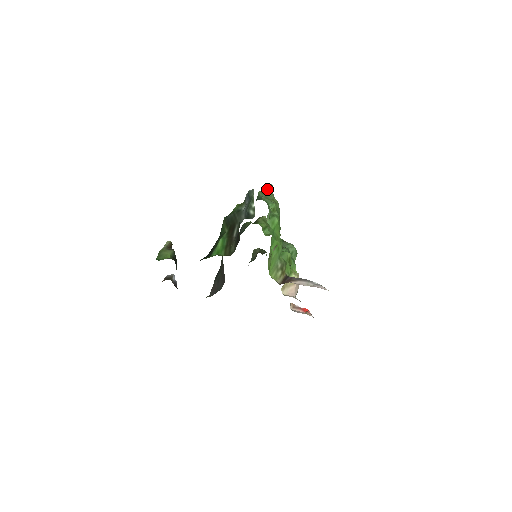
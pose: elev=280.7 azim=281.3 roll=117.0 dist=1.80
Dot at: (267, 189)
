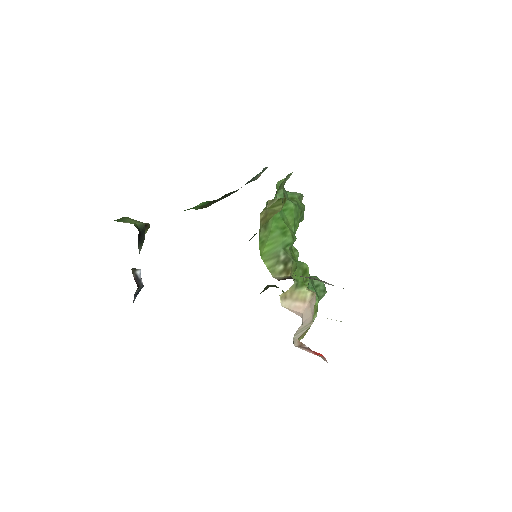
Dot at: occluded
